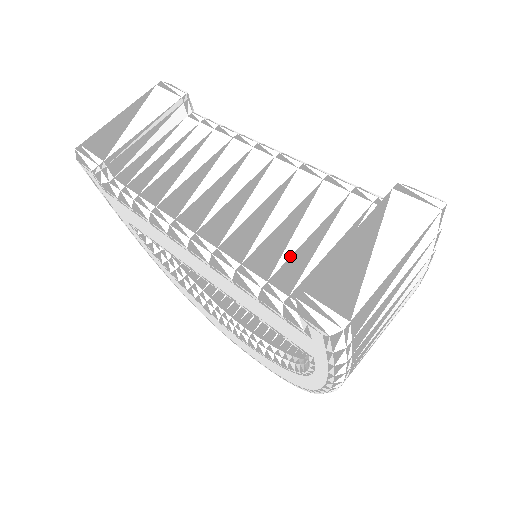
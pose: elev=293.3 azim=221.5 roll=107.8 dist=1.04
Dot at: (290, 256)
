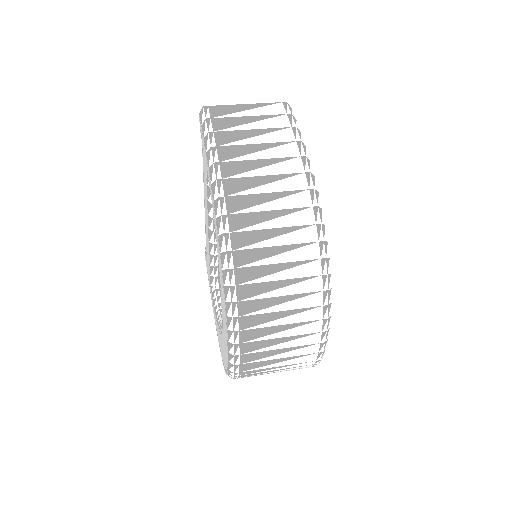
Dot at: occluded
